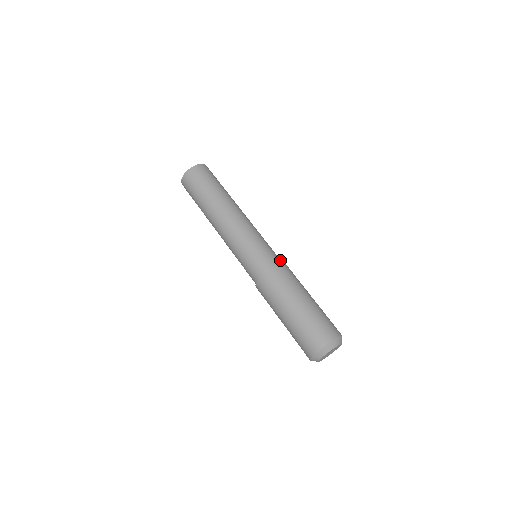
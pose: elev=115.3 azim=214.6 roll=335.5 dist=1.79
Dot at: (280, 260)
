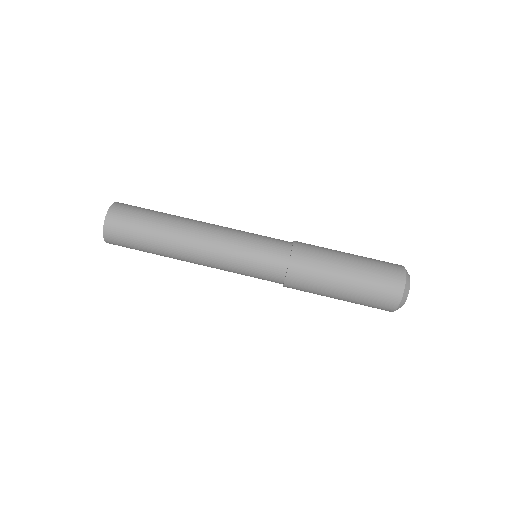
Dot at: (283, 256)
